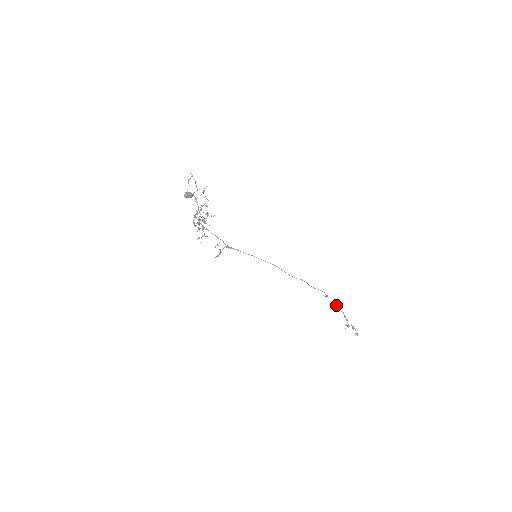
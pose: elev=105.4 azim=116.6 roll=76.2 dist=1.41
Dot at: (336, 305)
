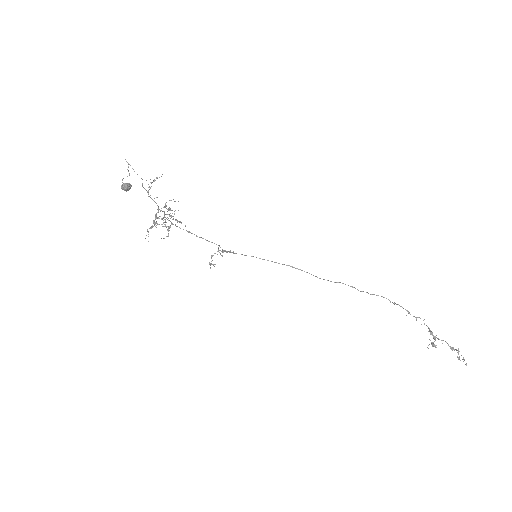
Dot at: occluded
